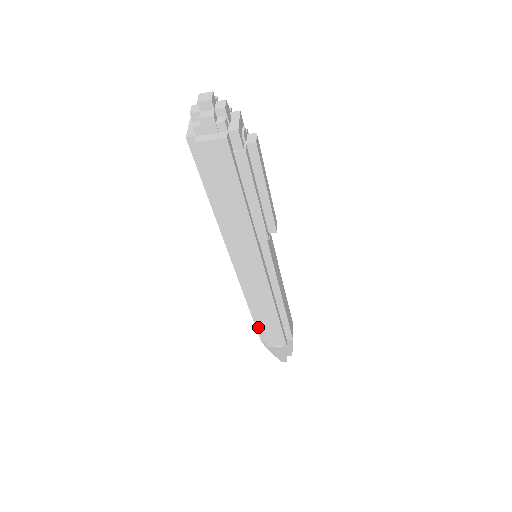
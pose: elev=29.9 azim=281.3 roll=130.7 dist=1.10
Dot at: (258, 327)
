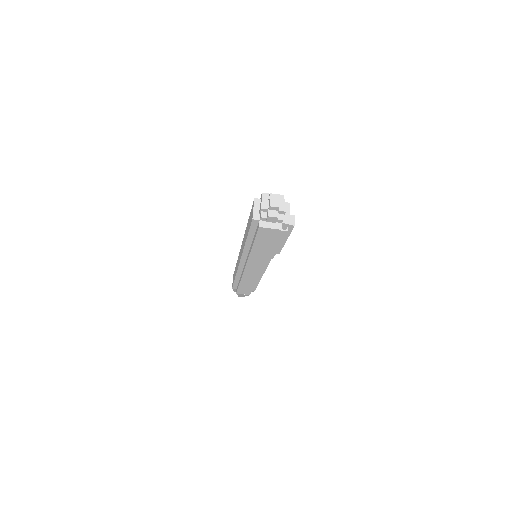
Dot at: (235, 283)
